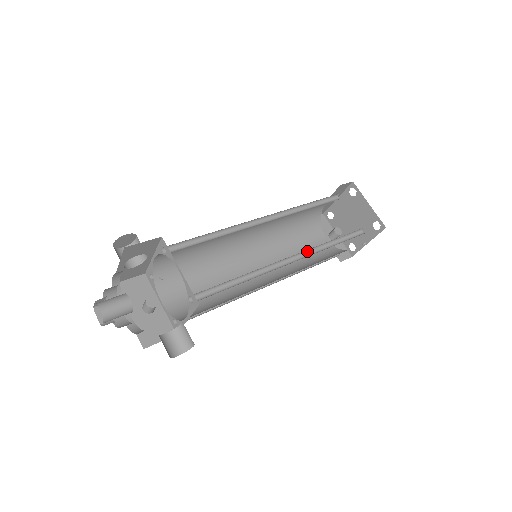
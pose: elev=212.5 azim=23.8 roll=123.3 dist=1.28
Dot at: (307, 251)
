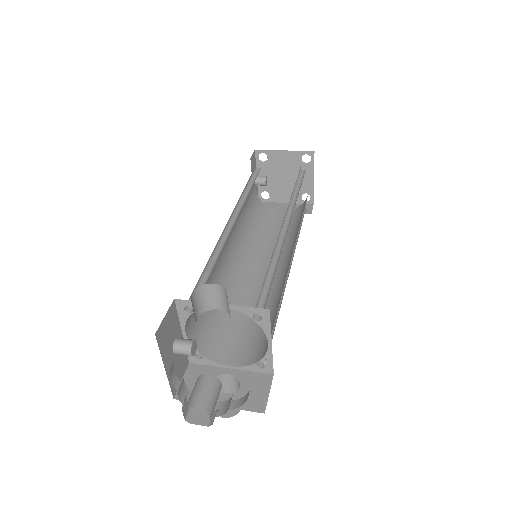
Dot at: (289, 250)
